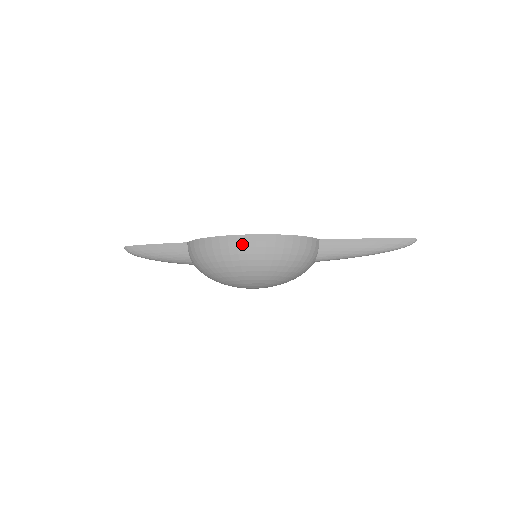
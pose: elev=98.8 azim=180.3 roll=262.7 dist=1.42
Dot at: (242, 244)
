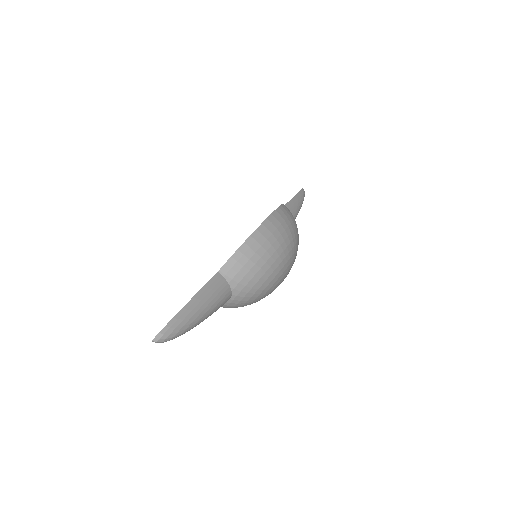
Dot at: (276, 223)
